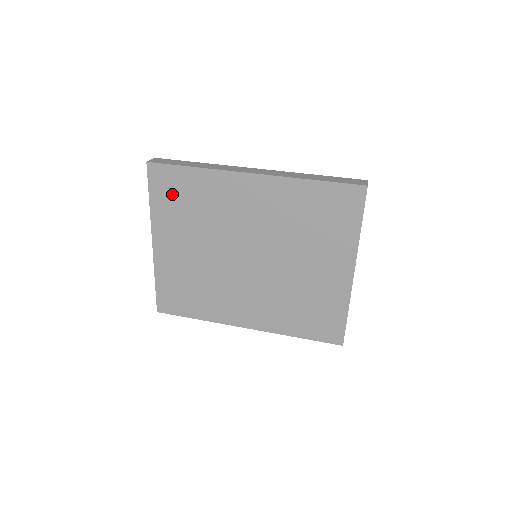
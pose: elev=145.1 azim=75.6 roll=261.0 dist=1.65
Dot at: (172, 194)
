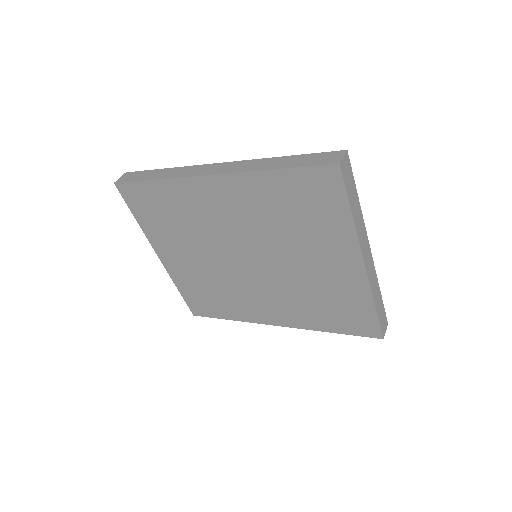
Dot at: (150, 209)
